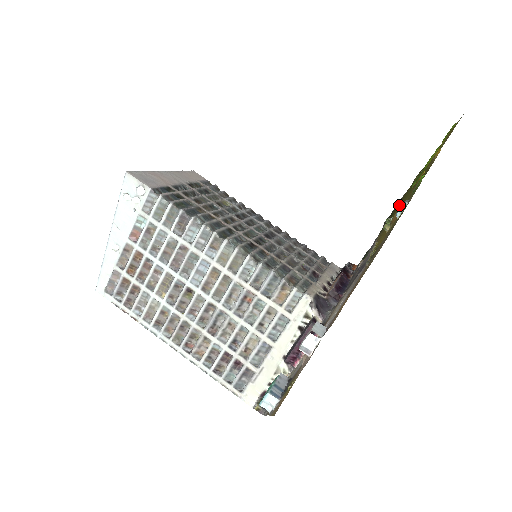
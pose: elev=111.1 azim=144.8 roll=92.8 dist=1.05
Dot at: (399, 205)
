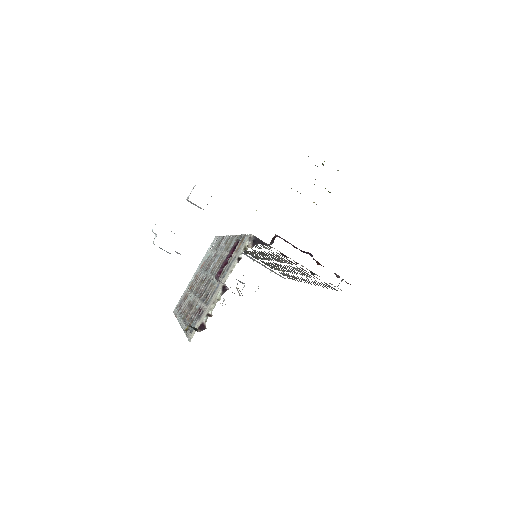
Dot at: (322, 164)
